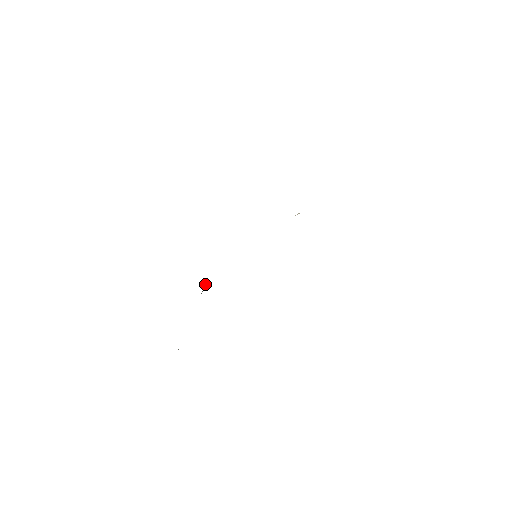
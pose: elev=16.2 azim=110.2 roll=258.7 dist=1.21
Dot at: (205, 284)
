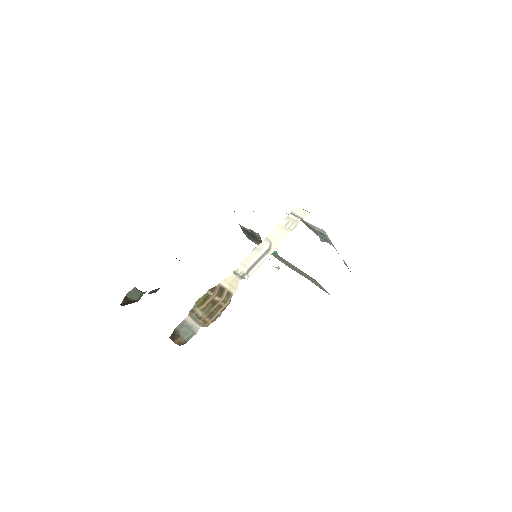
Dot at: (255, 233)
